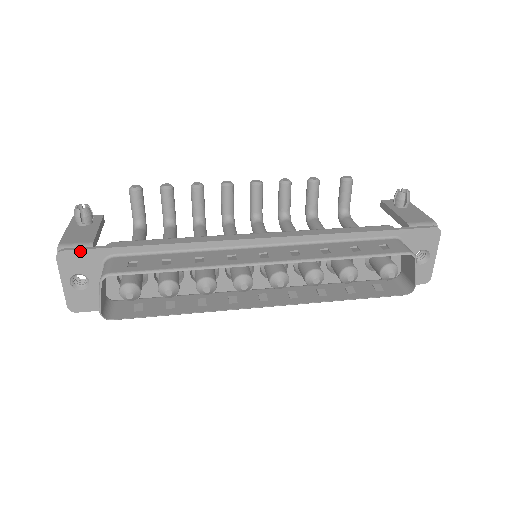
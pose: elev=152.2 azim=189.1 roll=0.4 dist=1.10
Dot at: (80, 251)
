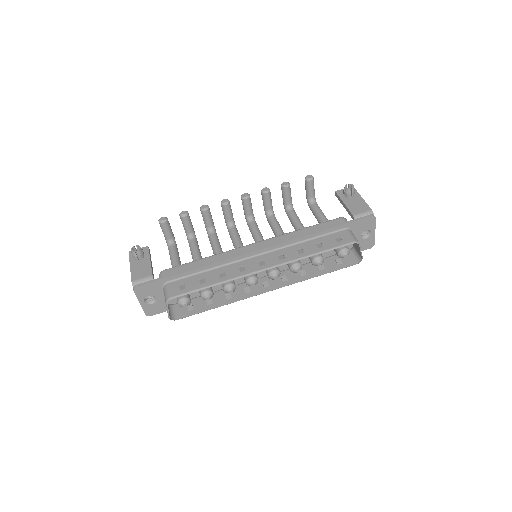
Dot at: (147, 284)
